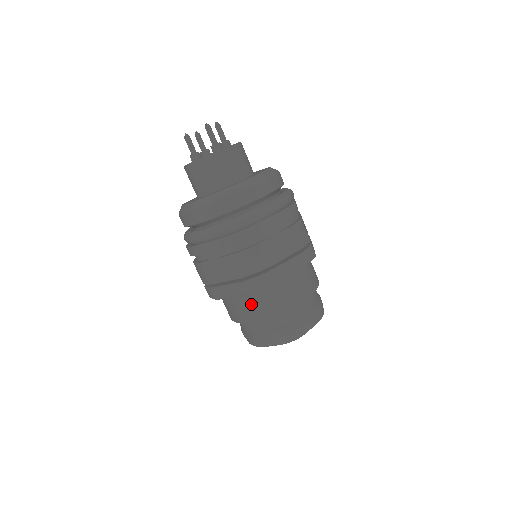
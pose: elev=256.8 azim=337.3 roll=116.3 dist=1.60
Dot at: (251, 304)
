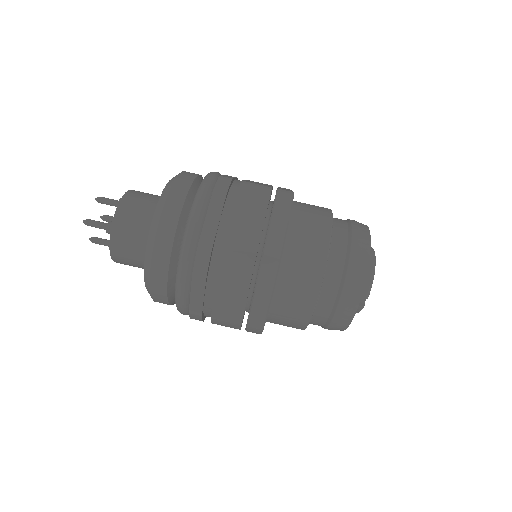
Dot at: (305, 230)
